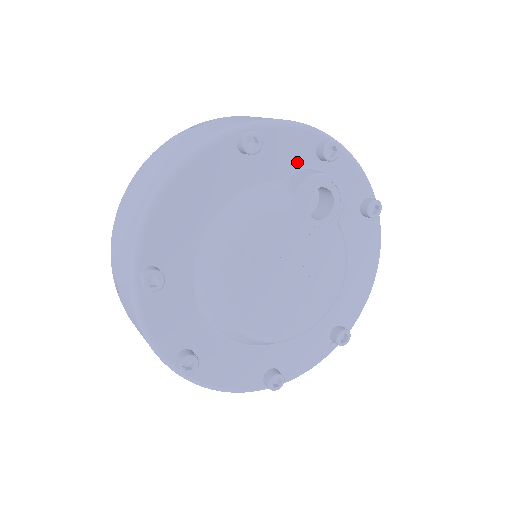
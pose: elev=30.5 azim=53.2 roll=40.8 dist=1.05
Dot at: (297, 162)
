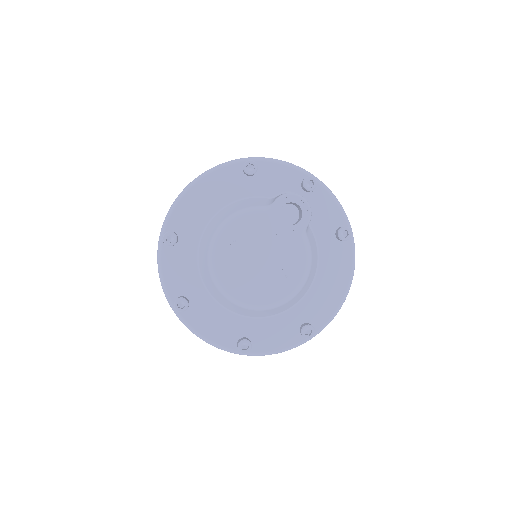
Dot at: (285, 188)
